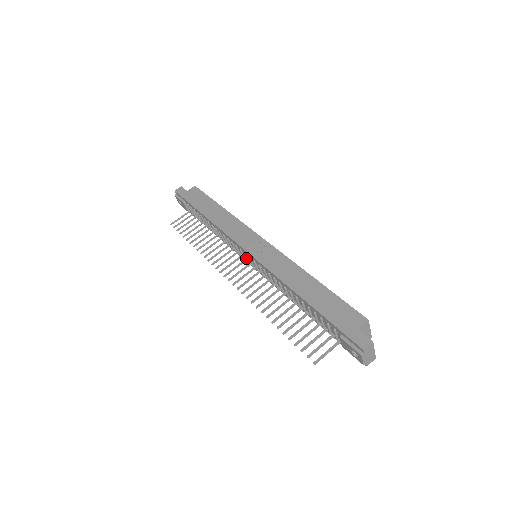
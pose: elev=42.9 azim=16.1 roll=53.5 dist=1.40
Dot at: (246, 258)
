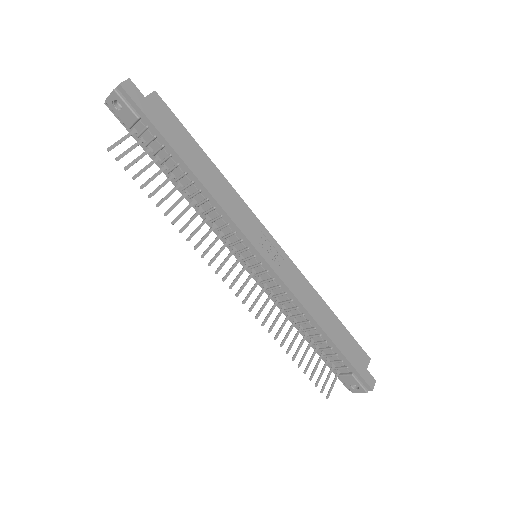
Dot at: (249, 259)
